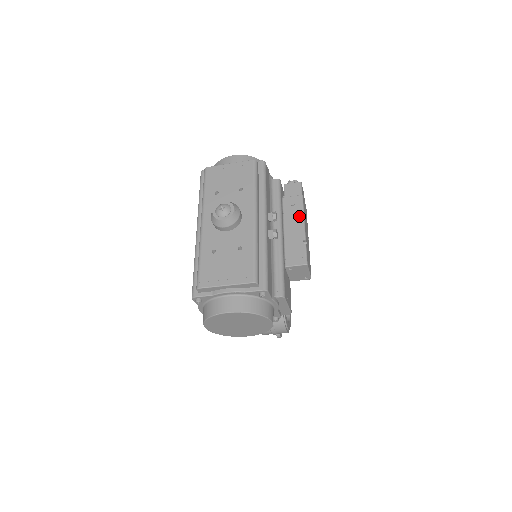
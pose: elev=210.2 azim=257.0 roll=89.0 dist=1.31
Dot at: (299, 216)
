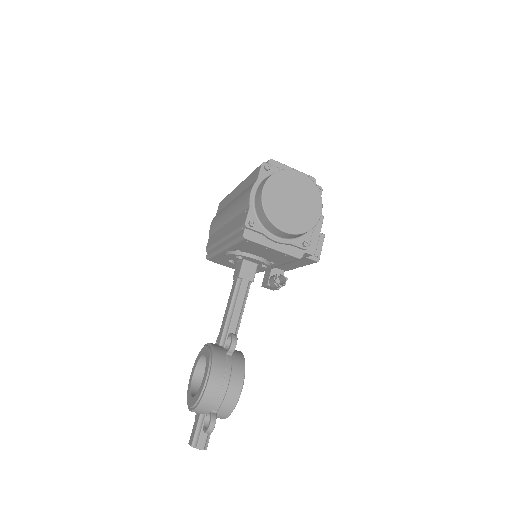
Dot at: occluded
